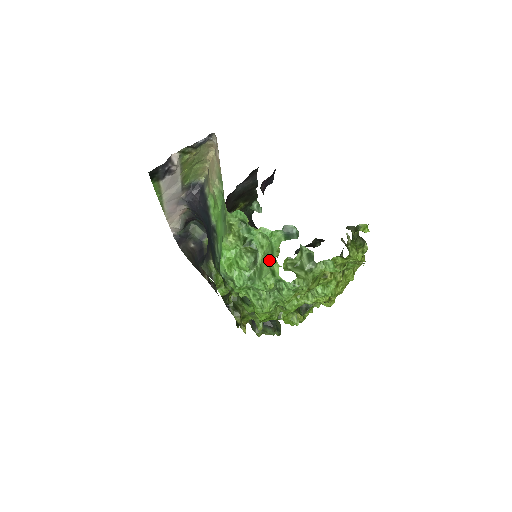
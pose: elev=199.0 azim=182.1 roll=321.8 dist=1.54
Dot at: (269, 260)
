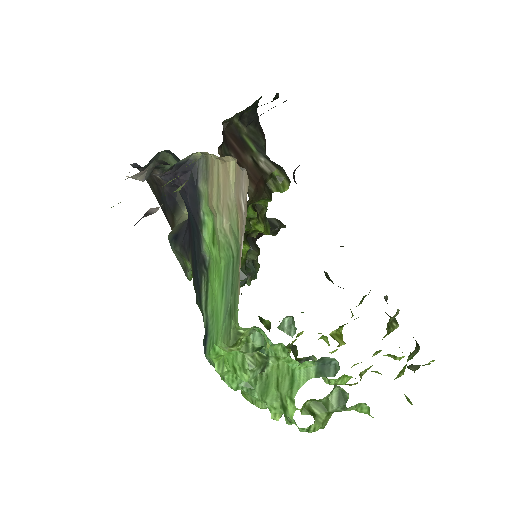
Dot at: (283, 392)
